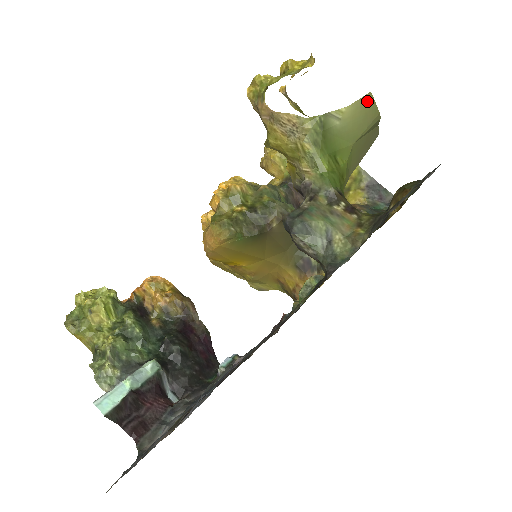
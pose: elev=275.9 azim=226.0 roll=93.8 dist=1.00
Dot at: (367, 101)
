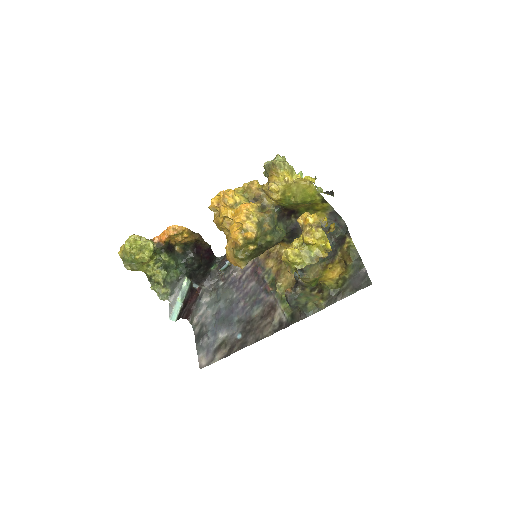
Dot at: occluded
